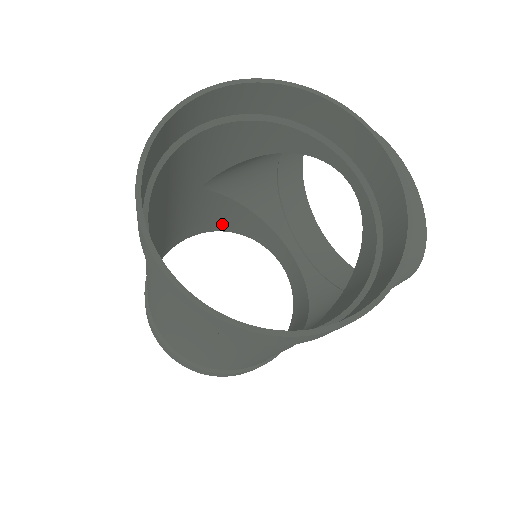
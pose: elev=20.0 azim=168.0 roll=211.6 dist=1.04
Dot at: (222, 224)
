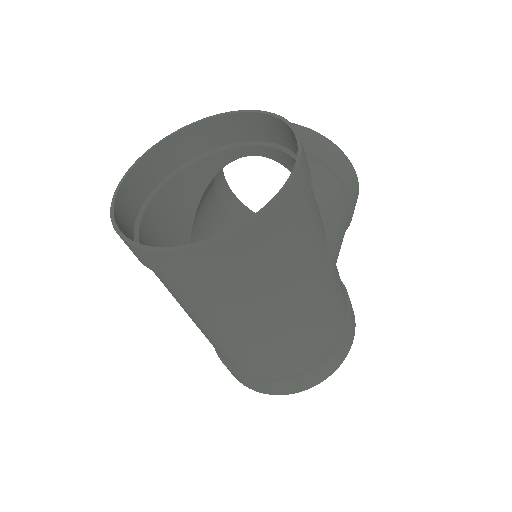
Dot at: occluded
